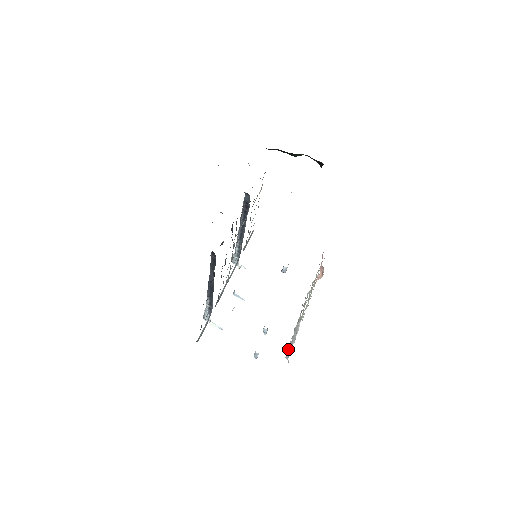
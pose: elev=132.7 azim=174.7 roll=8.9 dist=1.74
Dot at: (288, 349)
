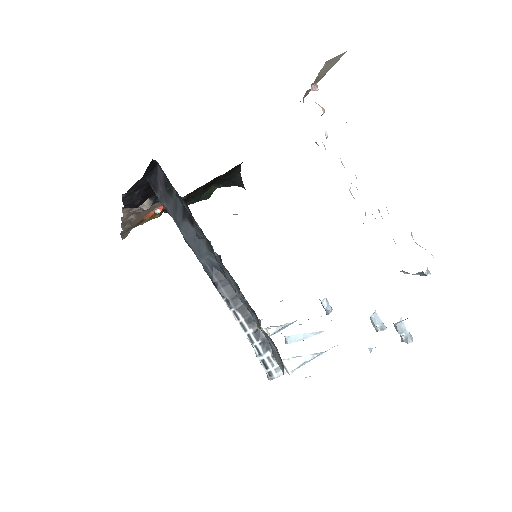
Dot at: occluded
